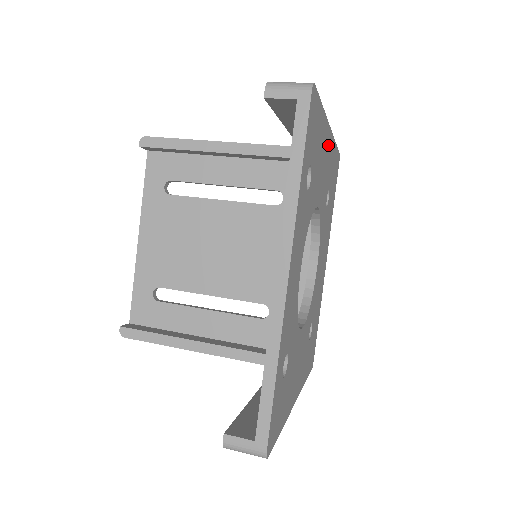
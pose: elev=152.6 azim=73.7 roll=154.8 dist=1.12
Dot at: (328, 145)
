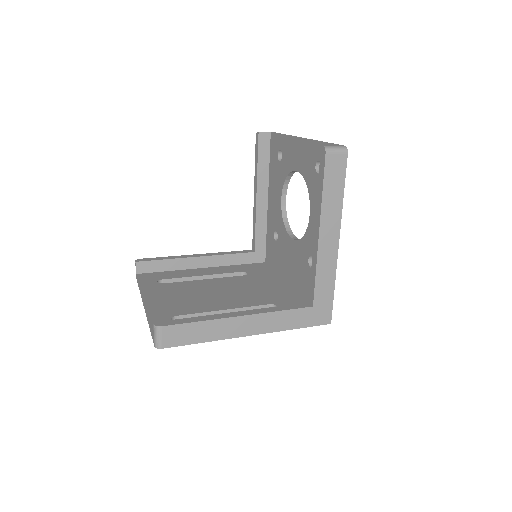
Dot at: occluded
